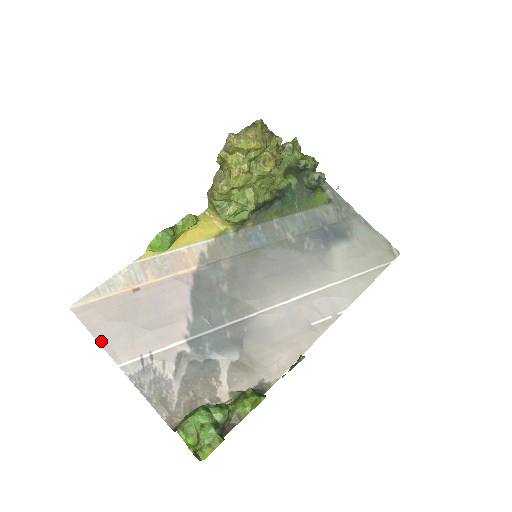
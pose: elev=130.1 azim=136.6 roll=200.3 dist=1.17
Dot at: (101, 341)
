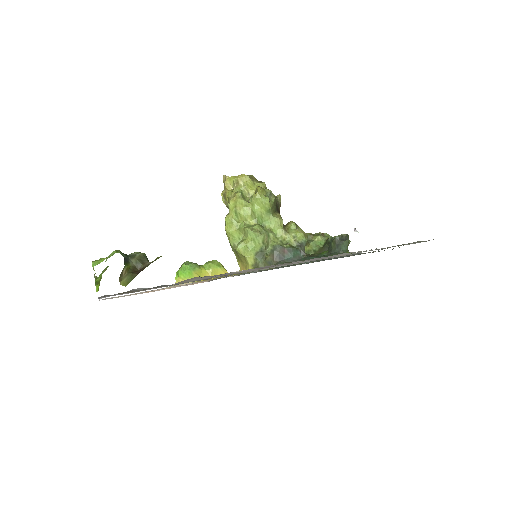
Dot at: occluded
